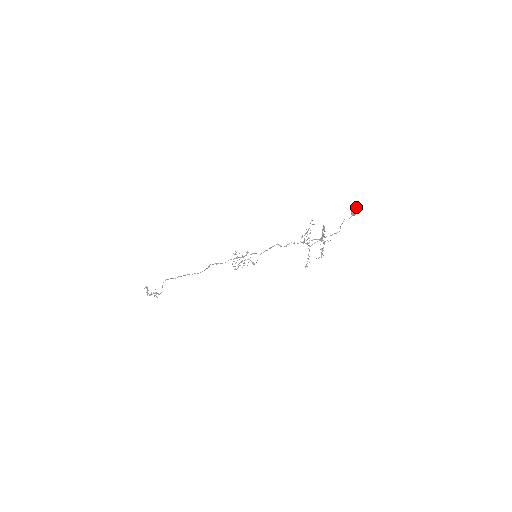
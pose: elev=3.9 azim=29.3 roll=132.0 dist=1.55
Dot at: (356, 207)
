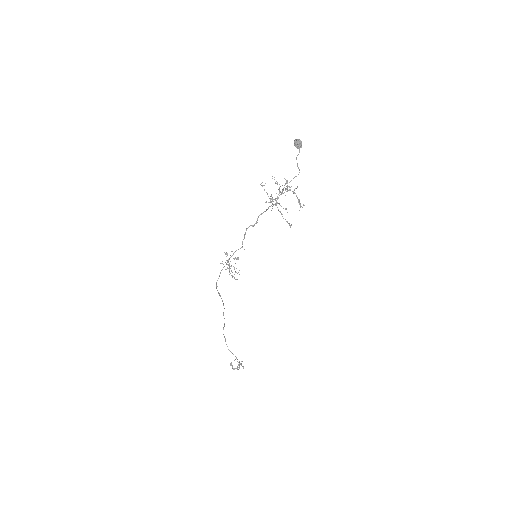
Dot at: (296, 139)
